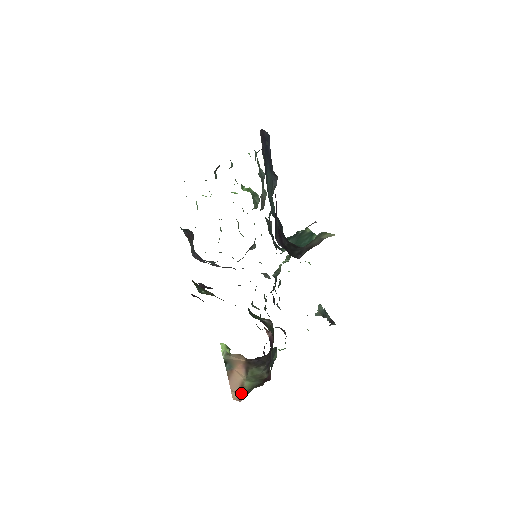
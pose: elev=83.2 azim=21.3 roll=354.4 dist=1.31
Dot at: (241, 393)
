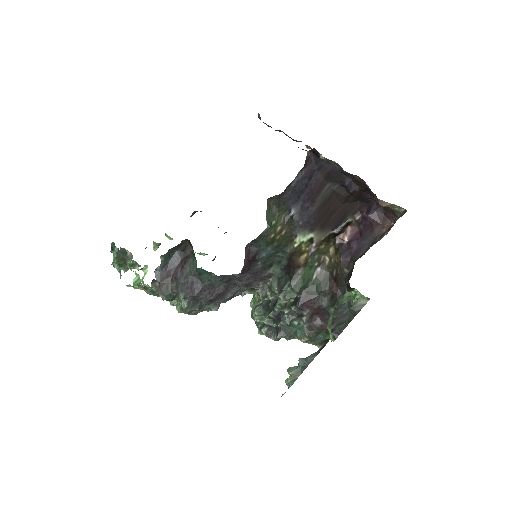
Dot at: occluded
